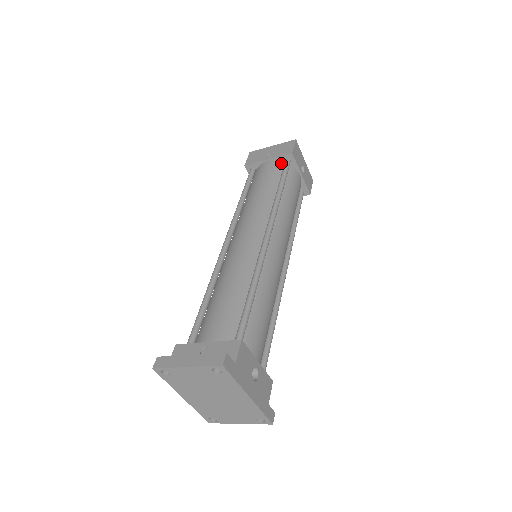
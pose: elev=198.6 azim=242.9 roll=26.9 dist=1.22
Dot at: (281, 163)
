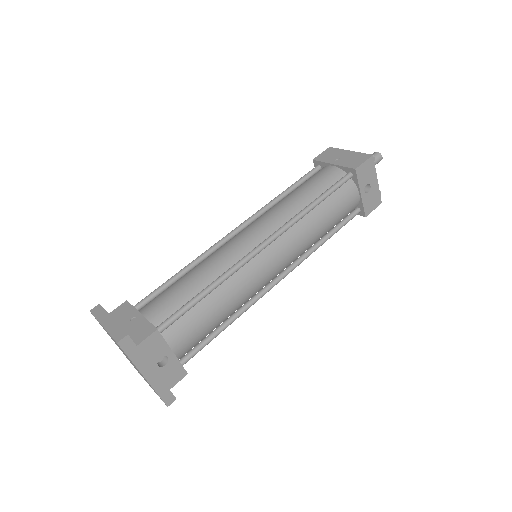
Dot at: (342, 174)
